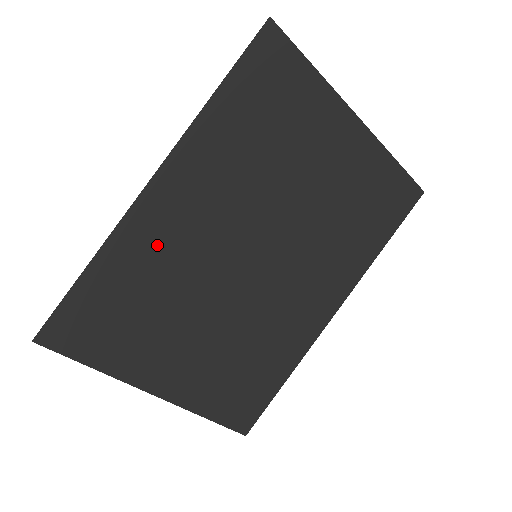
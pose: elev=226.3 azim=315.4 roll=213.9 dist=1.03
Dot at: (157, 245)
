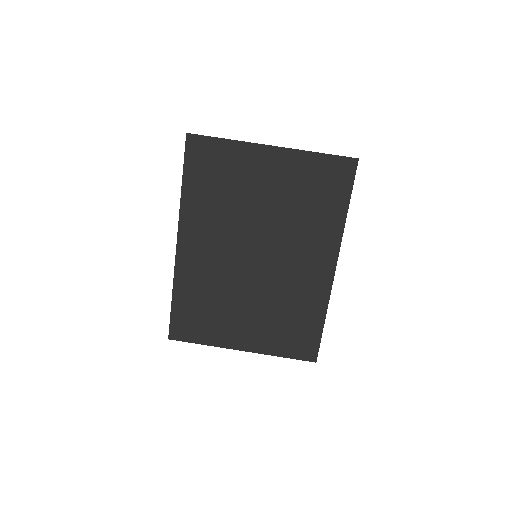
Dot at: (198, 274)
